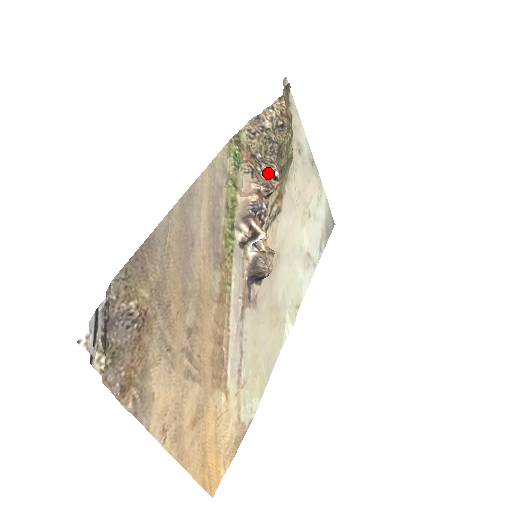
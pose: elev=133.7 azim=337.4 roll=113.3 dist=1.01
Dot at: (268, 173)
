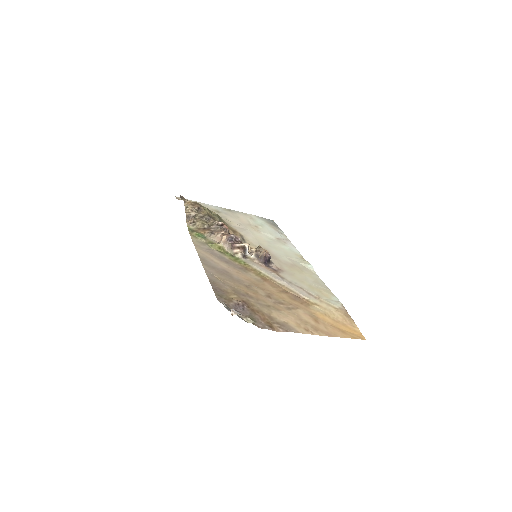
Dot at: (217, 227)
